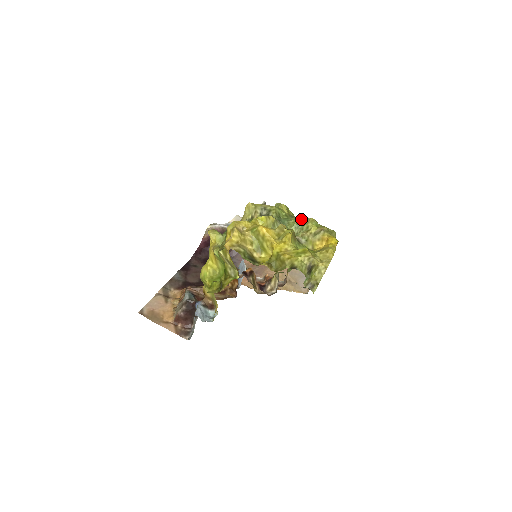
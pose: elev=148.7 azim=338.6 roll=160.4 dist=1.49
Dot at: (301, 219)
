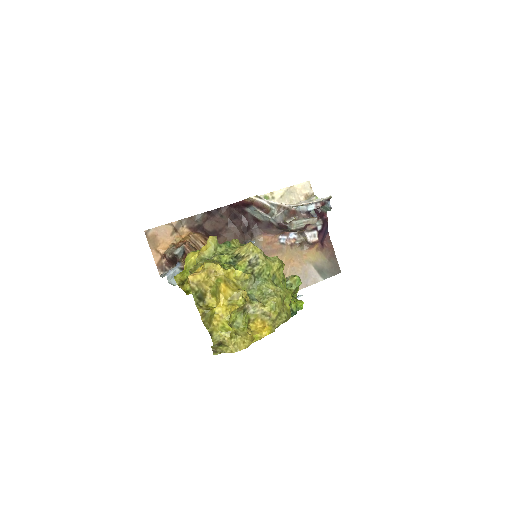
Dot at: (272, 290)
